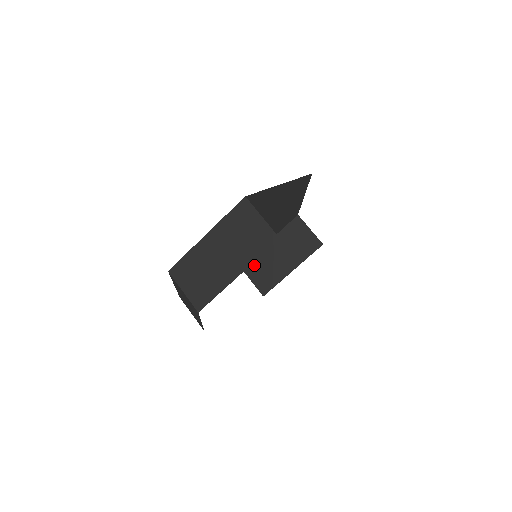
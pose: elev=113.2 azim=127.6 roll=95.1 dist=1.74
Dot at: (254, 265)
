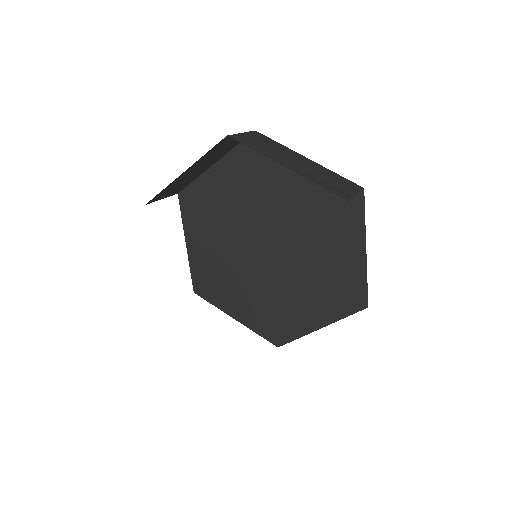
Dot at: (164, 193)
